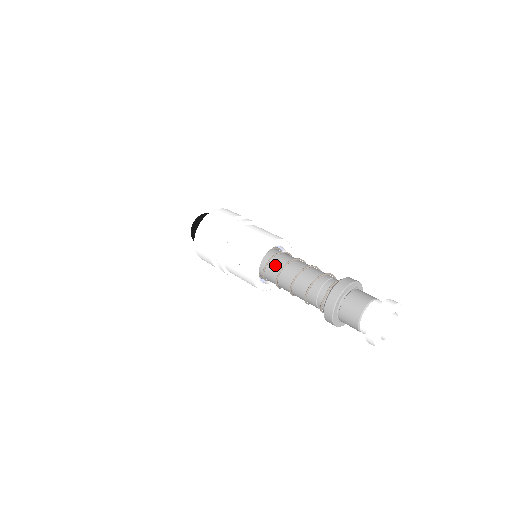
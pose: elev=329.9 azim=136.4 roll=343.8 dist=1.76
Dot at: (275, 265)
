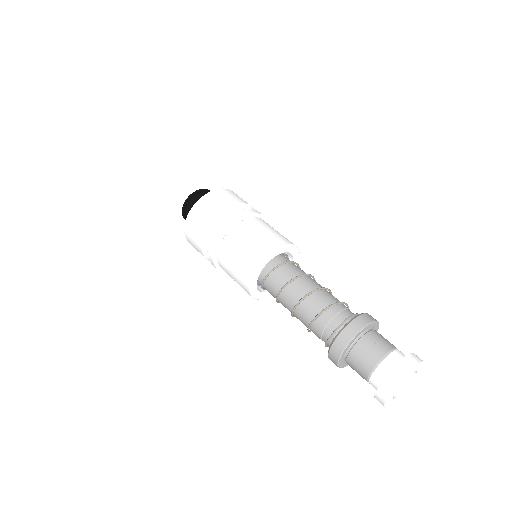
Dot at: (277, 279)
